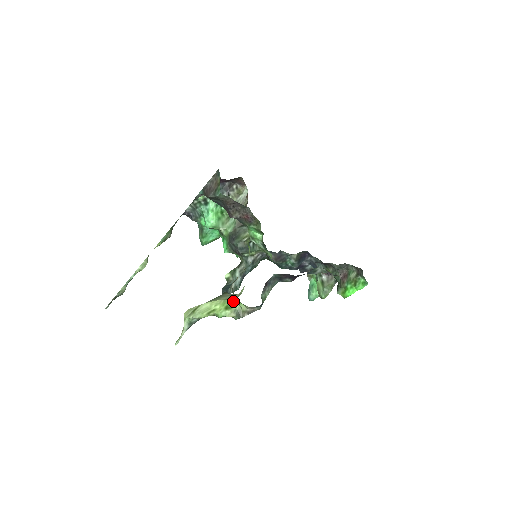
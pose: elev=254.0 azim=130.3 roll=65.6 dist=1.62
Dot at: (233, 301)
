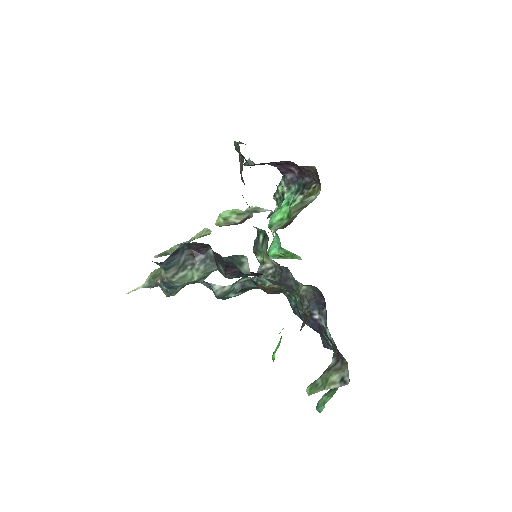
Dot at: occluded
